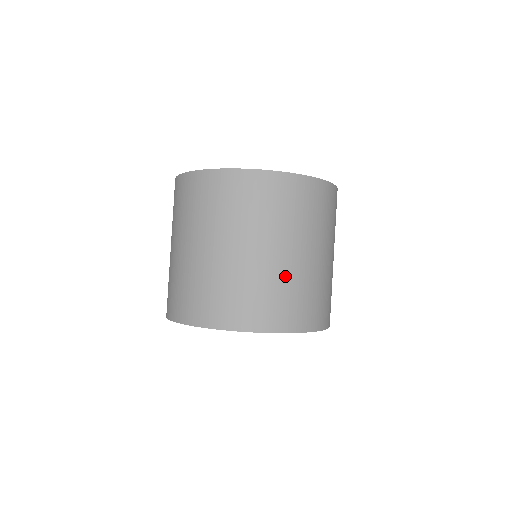
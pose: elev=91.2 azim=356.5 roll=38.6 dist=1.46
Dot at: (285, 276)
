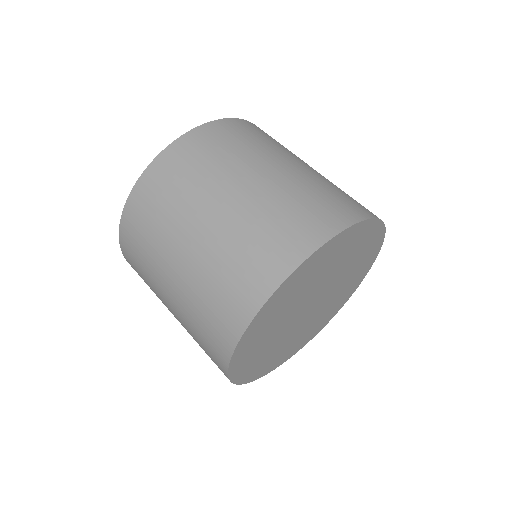
Dot at: (327, 180)
